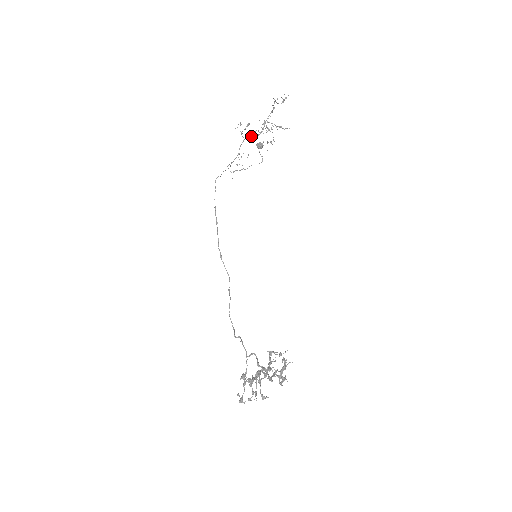
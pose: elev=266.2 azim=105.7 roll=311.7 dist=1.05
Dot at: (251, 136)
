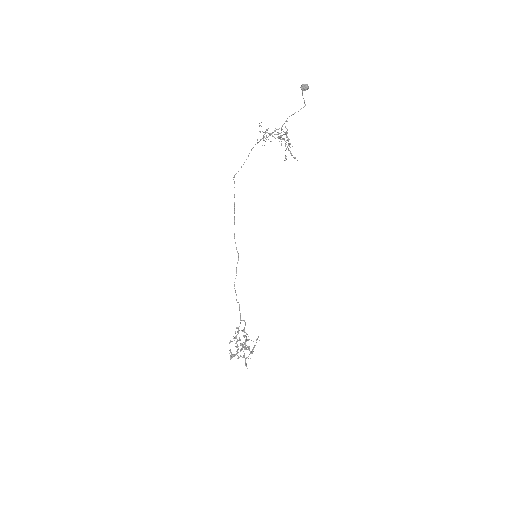
Dot at: occluded
